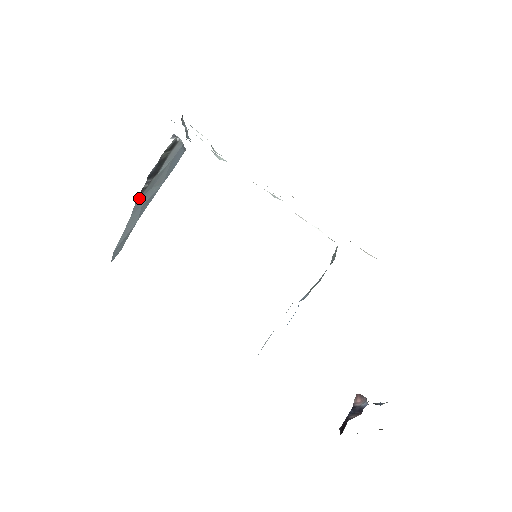
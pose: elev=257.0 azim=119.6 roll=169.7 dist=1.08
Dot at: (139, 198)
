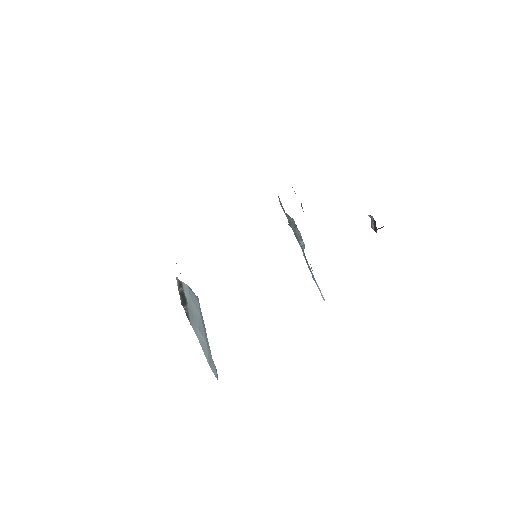
Dot at: (190, 321)
